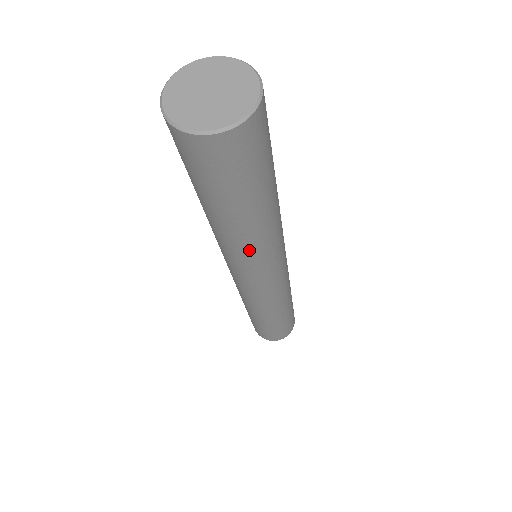
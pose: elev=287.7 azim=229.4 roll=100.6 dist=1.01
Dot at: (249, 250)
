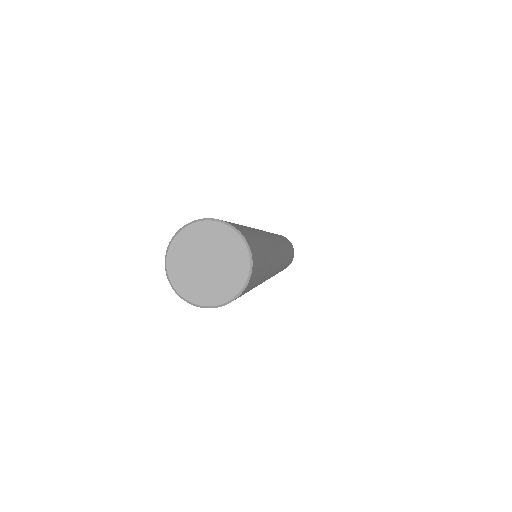
Dot at: occluded
